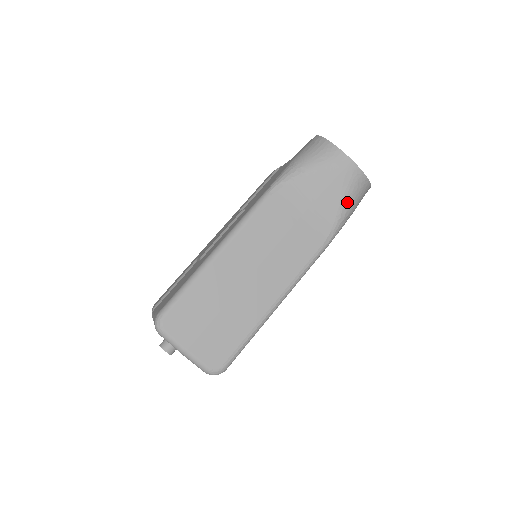
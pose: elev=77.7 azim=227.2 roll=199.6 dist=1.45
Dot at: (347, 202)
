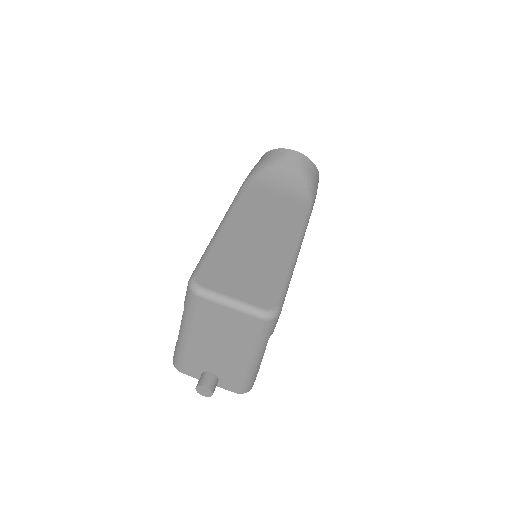
Dot at: (308, 177)
